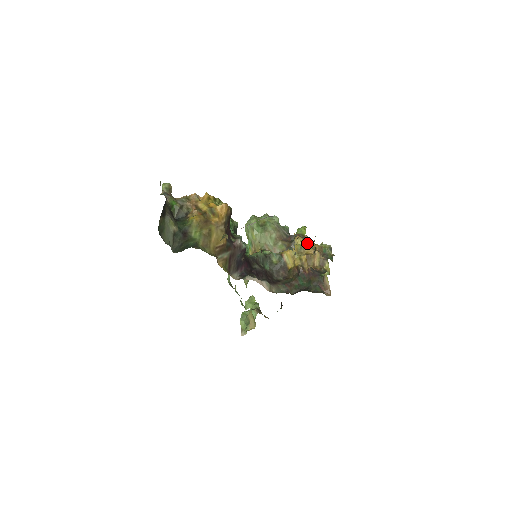
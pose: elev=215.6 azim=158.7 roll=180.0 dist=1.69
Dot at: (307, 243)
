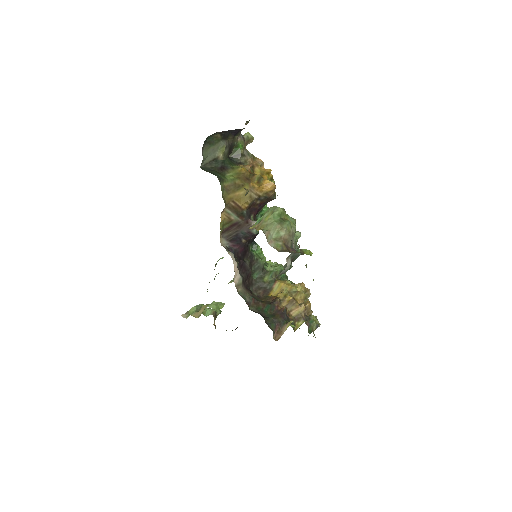
Dot at: occluded
